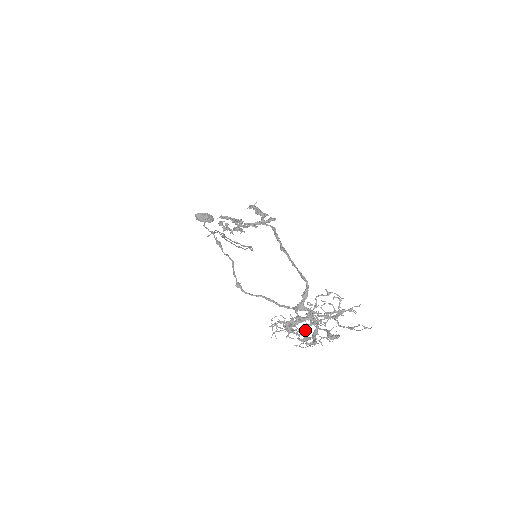
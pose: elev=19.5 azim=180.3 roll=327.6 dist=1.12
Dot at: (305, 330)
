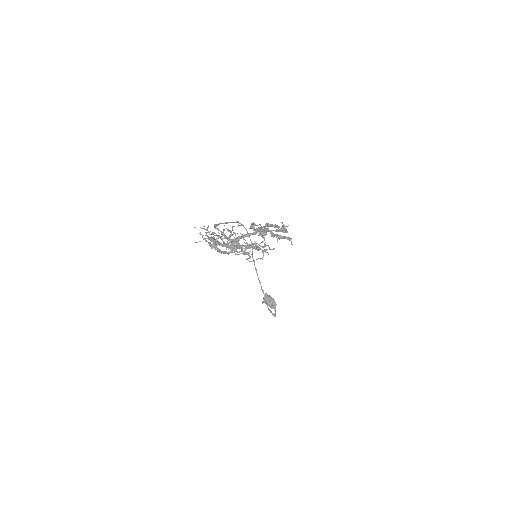
Dot at: (218, 232)
